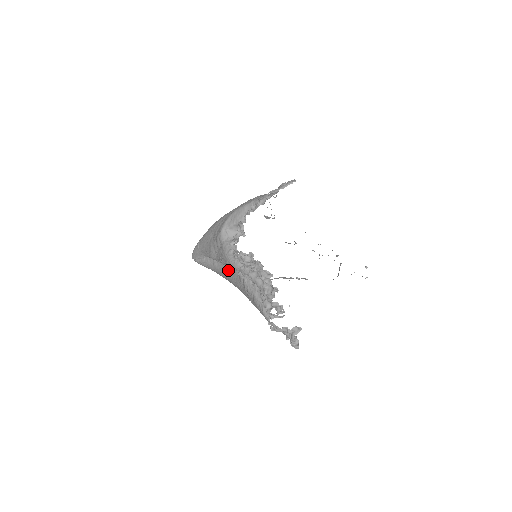
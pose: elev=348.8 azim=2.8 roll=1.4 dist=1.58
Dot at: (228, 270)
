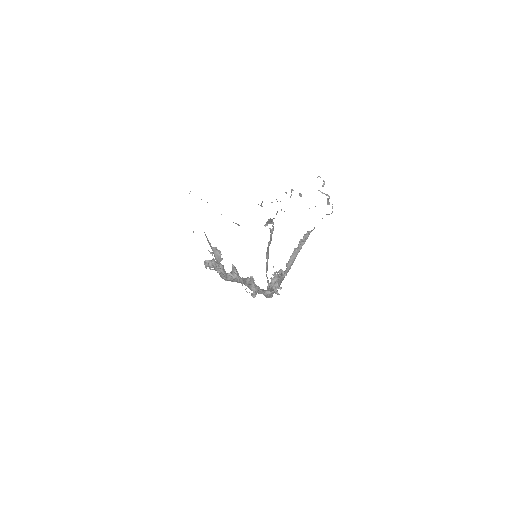
Dot at: occluded
